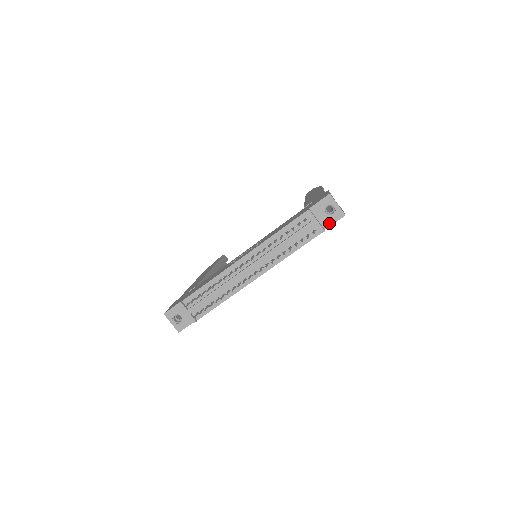
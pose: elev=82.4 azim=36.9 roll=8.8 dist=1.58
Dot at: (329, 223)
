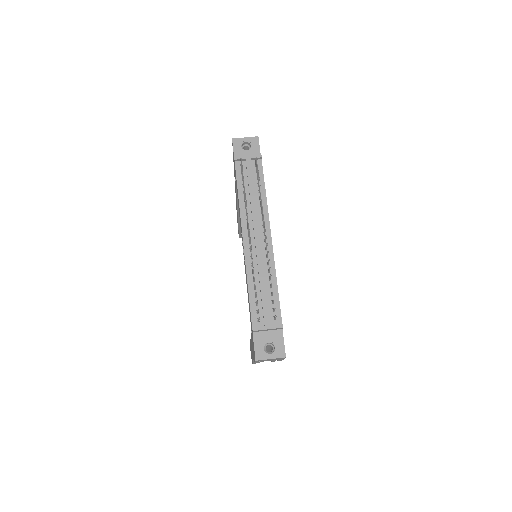
Dot at: (257, 152)
